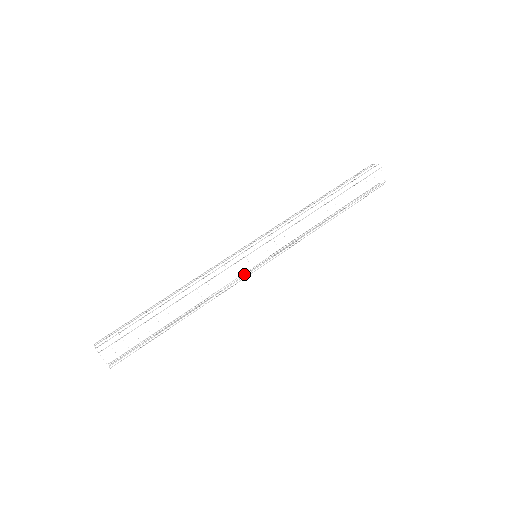
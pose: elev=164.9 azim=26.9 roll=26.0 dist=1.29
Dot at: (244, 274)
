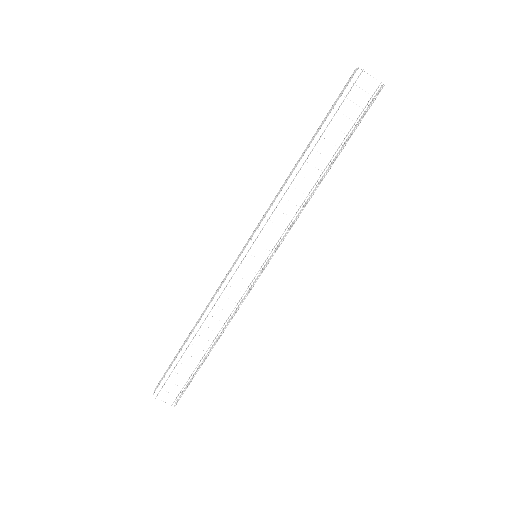
Dot at: occluded
